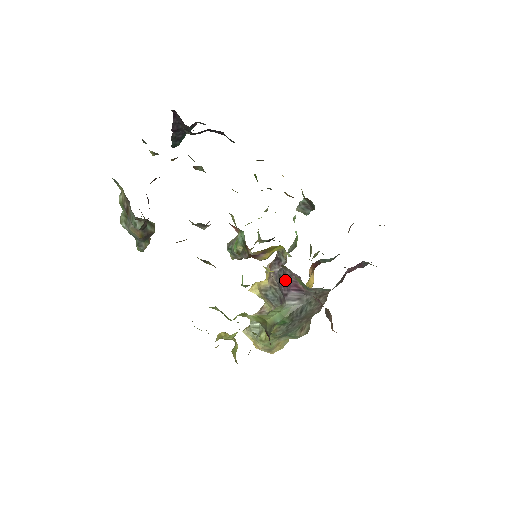
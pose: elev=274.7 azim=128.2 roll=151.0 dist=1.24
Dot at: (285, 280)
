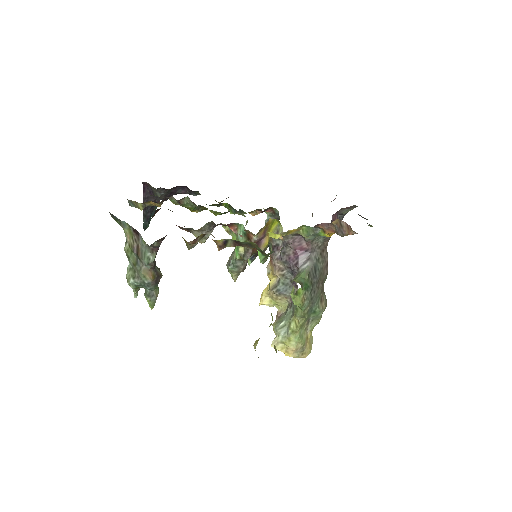
Dot at: (290, 251)
